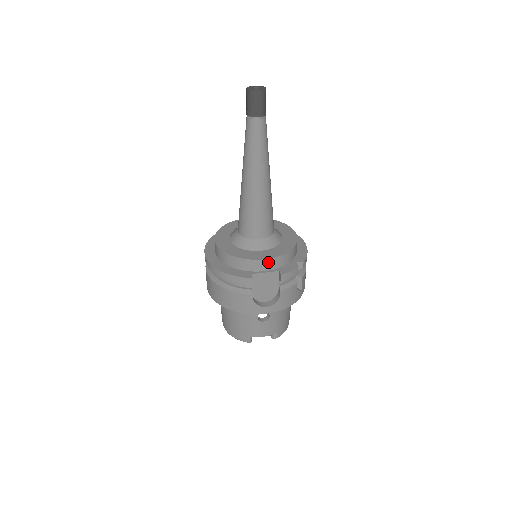
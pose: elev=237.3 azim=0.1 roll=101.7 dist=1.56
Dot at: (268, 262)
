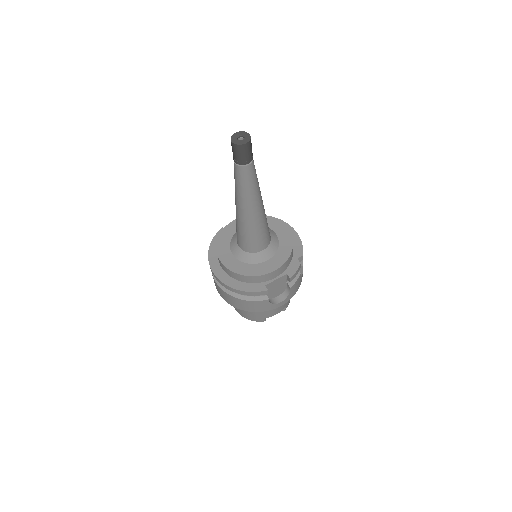
Dot at: (276, 271)
